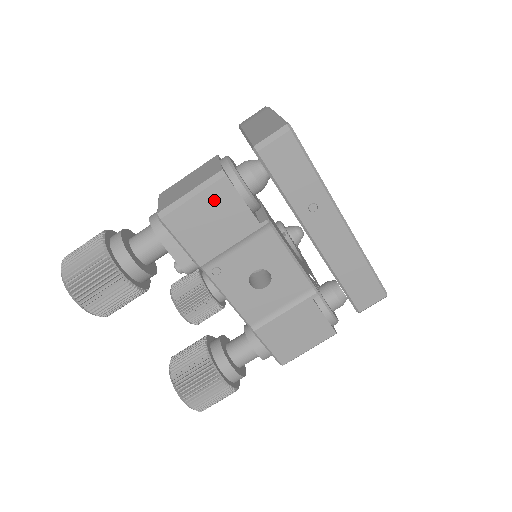
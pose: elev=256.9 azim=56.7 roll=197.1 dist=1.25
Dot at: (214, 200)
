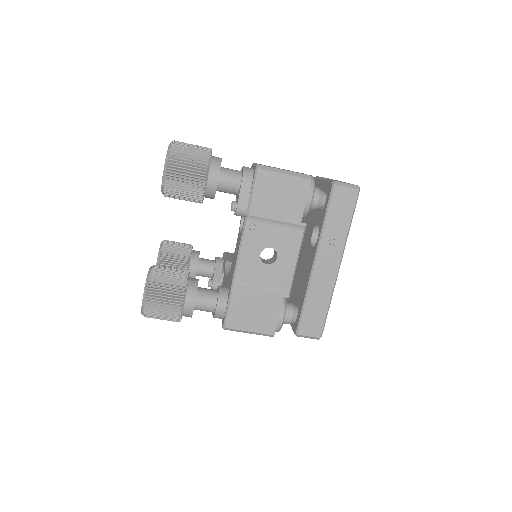
Dot at: (293, 186)
